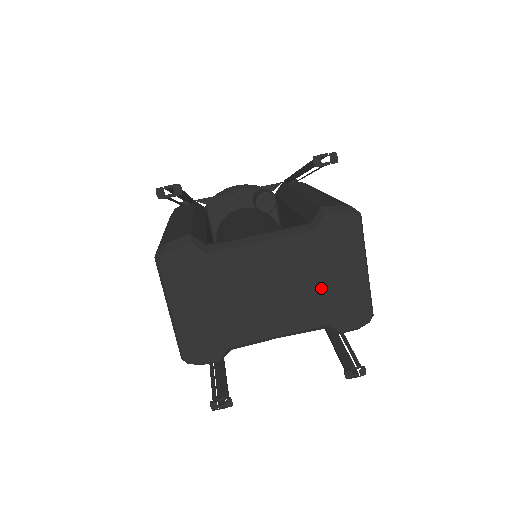
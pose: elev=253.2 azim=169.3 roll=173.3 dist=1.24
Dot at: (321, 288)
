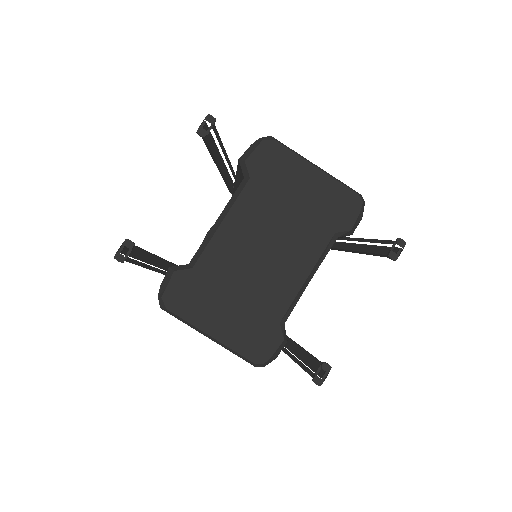
Dot at: (299, 213)
